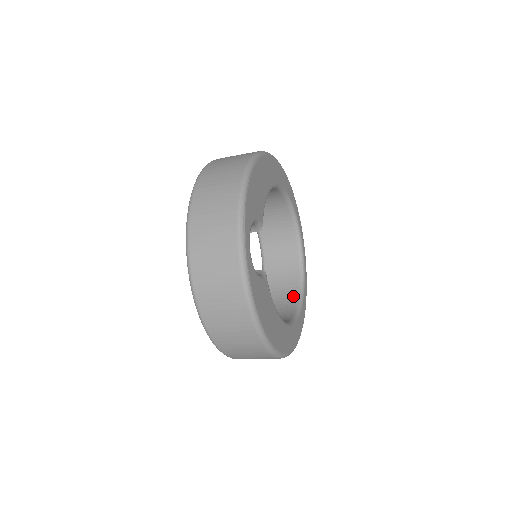
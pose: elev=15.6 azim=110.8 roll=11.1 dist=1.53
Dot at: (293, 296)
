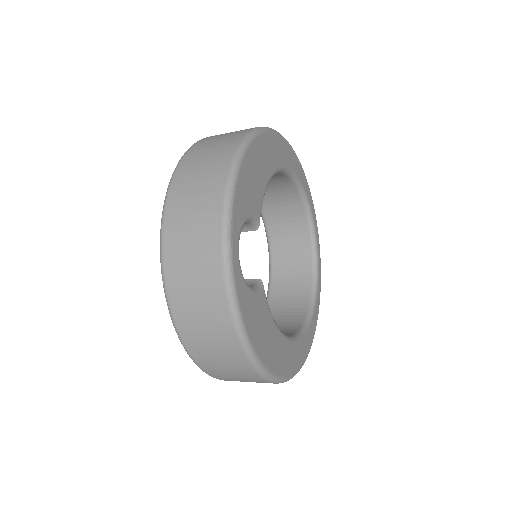
Dot at: (304, 299)
